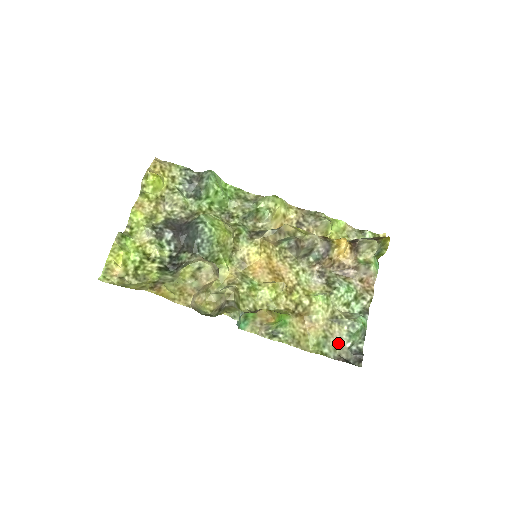
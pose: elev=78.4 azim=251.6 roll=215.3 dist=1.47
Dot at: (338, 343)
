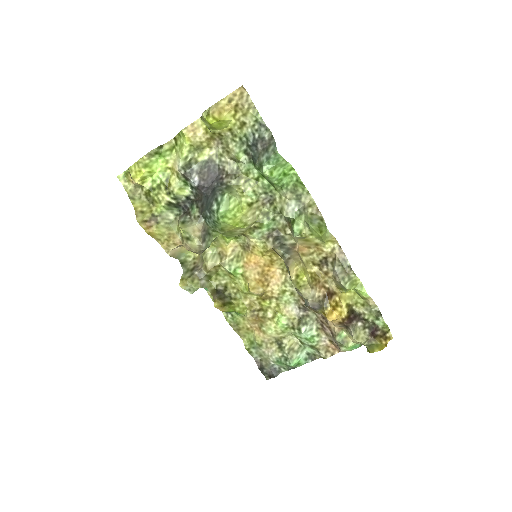
Dot at: (266, 355)
